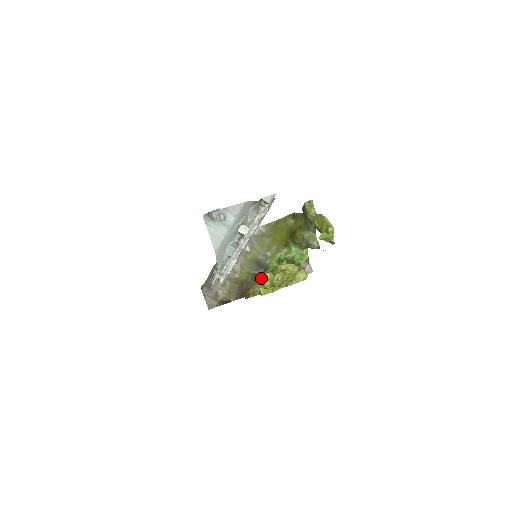
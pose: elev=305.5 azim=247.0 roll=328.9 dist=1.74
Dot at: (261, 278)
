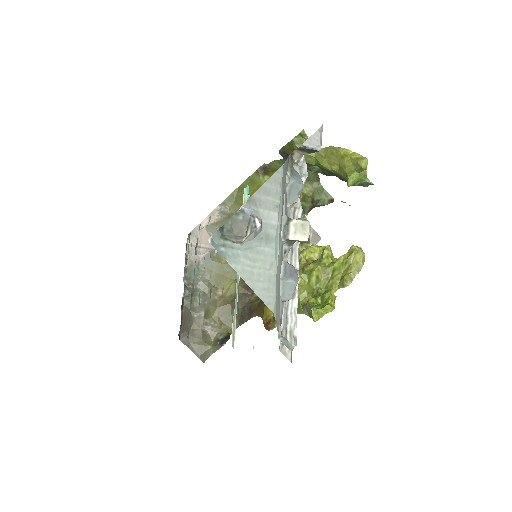
Dot at: occluded
